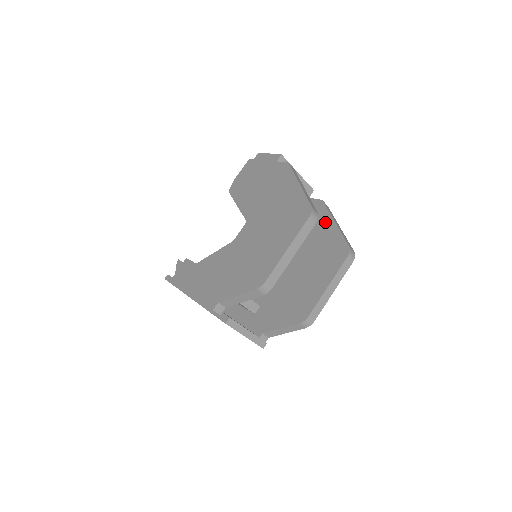
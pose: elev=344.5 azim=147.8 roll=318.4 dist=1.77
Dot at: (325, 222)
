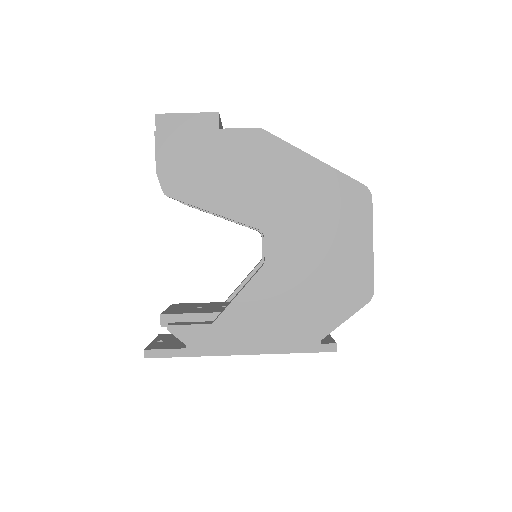
Dot at: occluded
